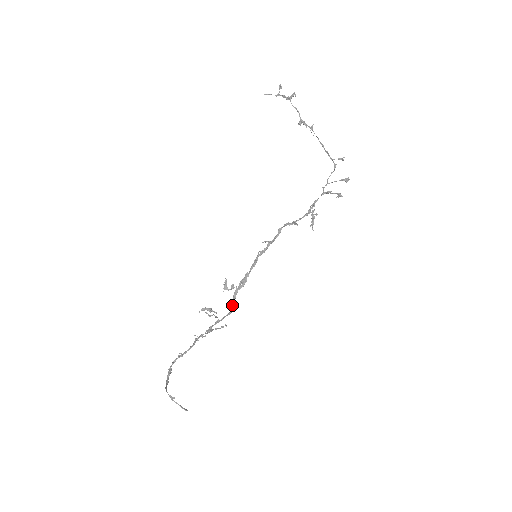
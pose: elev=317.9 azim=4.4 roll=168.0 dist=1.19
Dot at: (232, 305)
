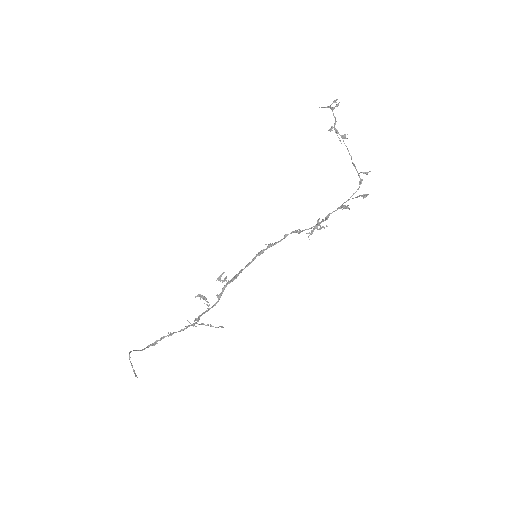
Dot at: (219, 297)
